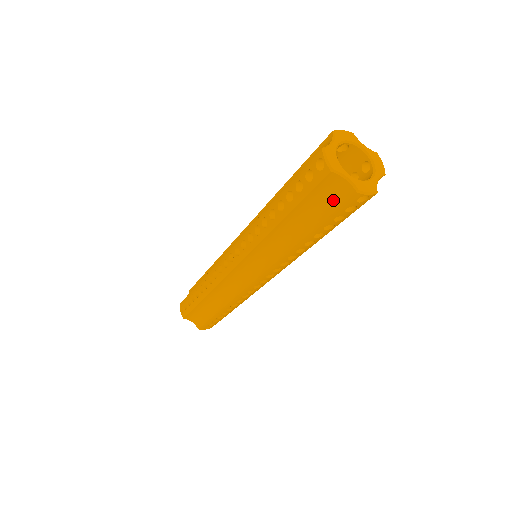
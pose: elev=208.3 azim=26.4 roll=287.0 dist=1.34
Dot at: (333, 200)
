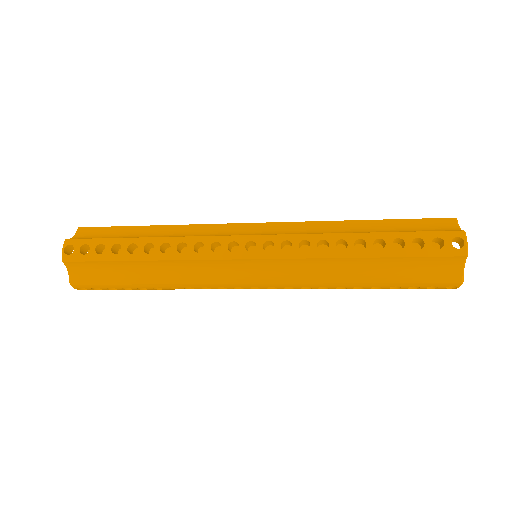
Dot at: (434, 274)
